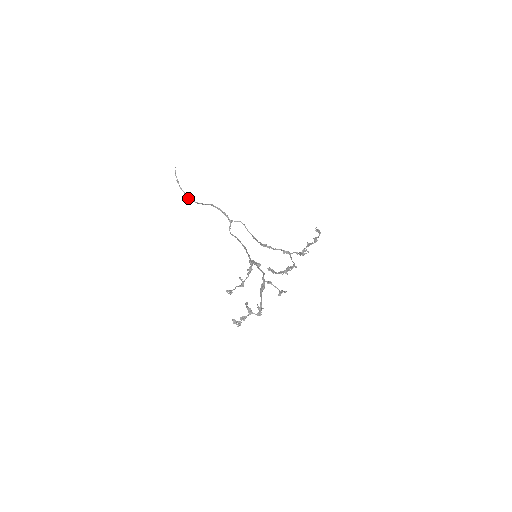
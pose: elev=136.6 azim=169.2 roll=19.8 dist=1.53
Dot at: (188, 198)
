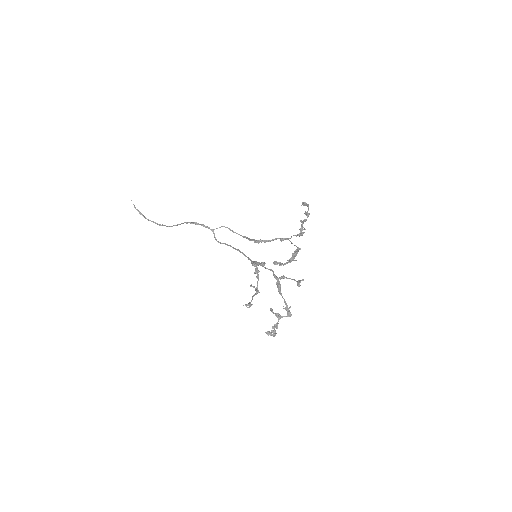
Dot at: (159, 225)
